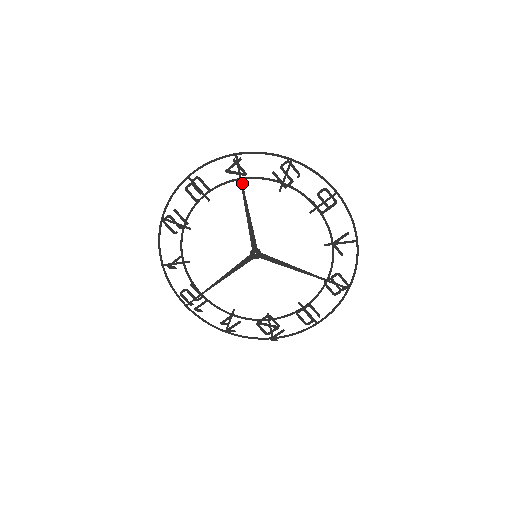
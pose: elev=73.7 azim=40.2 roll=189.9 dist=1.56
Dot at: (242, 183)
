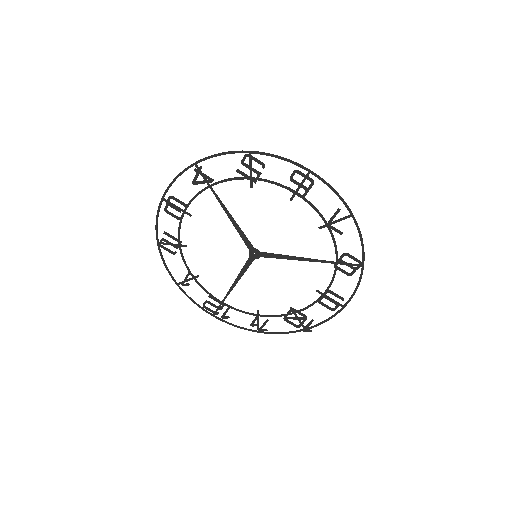
Dot at: (213, 190)
